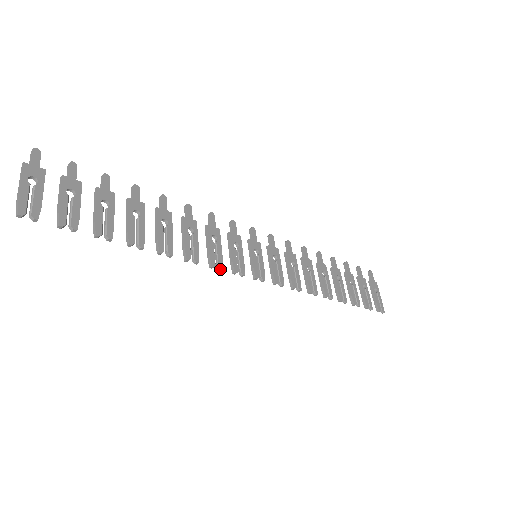
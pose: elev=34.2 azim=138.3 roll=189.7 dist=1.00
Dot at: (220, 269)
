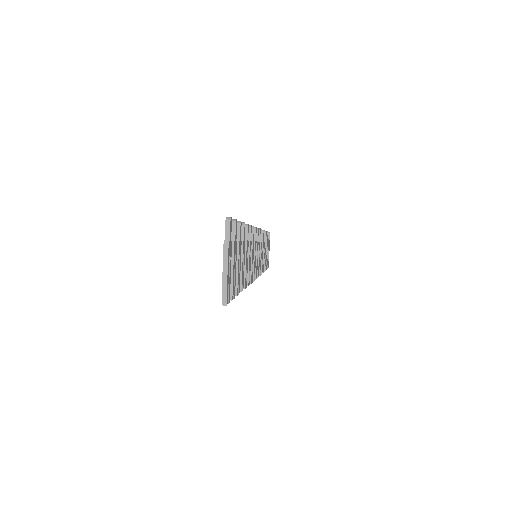
Dot at: (251, 283)
